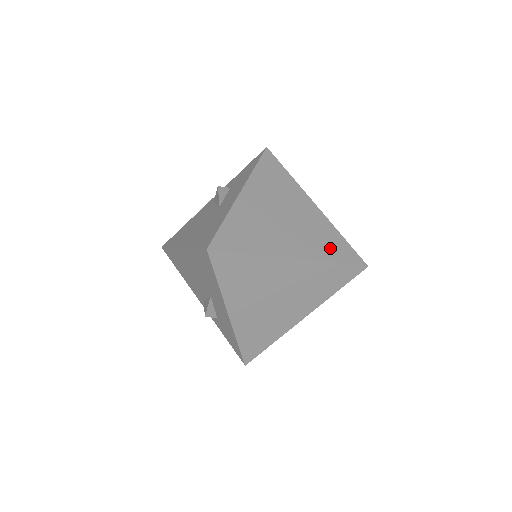
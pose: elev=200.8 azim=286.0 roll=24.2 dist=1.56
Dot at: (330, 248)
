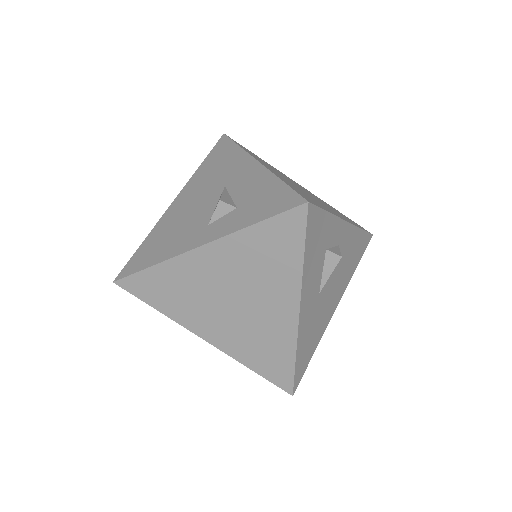
Dot at: occluded
